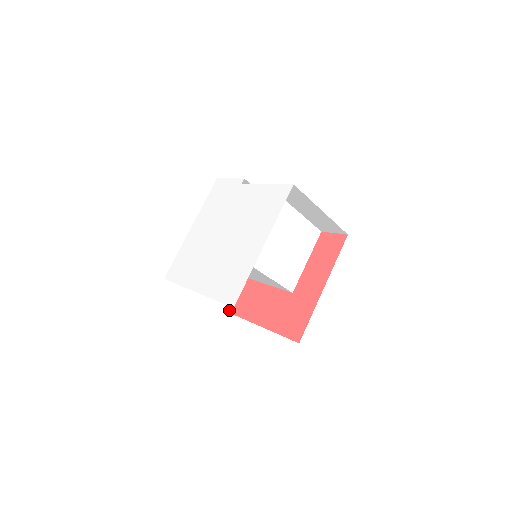
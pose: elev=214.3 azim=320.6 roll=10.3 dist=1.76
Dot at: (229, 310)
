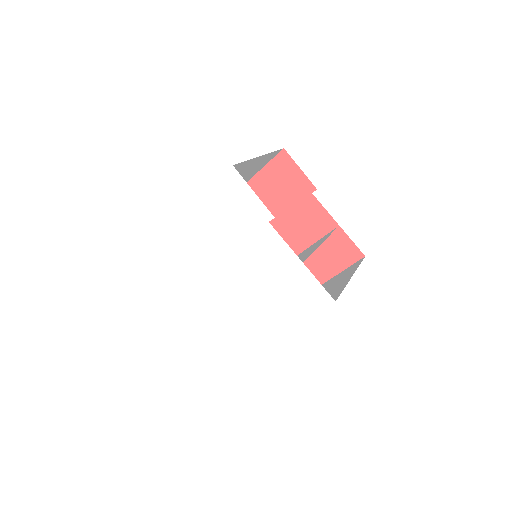
Dot at: occluded
